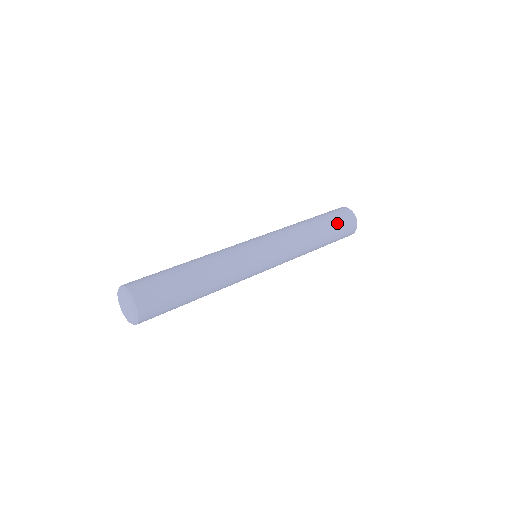
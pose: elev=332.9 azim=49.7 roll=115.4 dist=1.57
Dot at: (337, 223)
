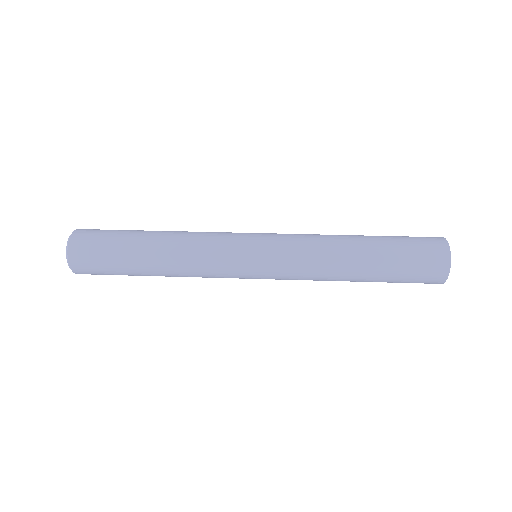
Dot at: (402, 240)
